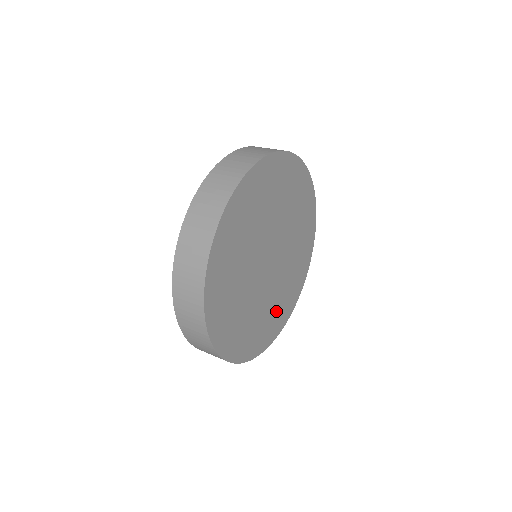
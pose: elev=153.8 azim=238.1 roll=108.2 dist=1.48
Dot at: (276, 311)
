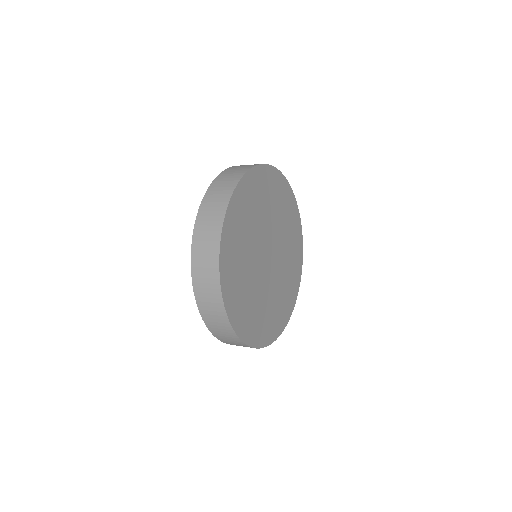
Dot at: (279, 306)
